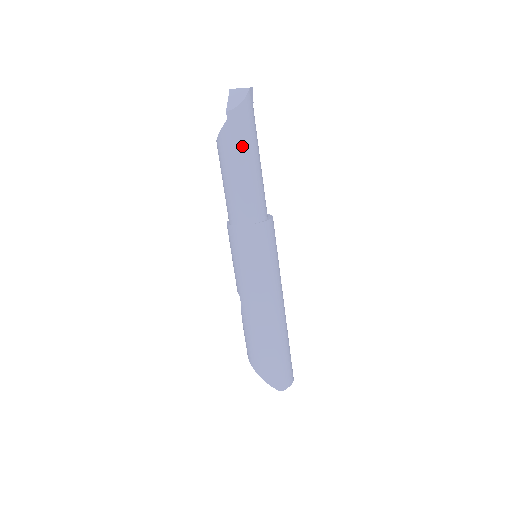
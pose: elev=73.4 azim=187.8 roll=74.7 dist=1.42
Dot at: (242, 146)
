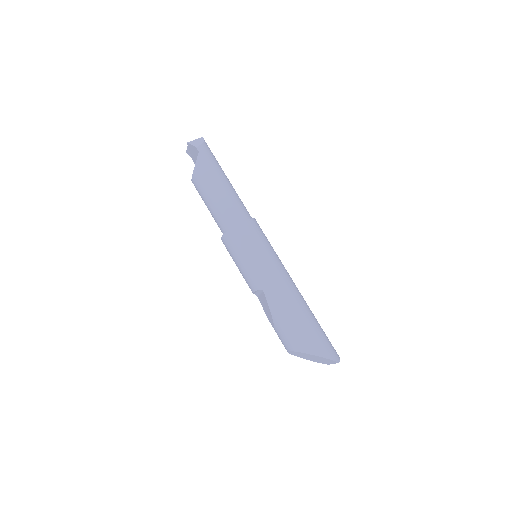
Dot at: (216, 167)
